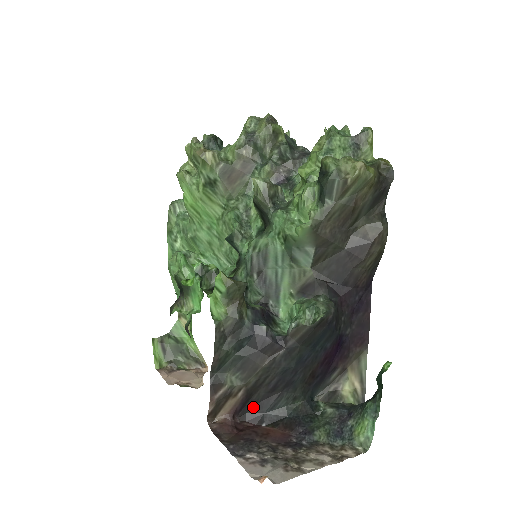
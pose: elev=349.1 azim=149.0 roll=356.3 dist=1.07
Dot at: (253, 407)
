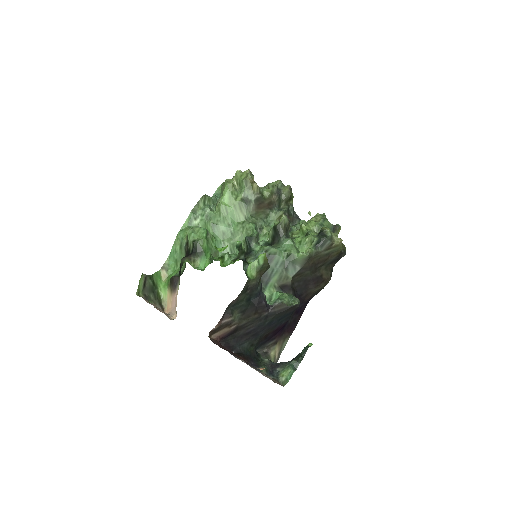
Dot at: (231, 339)
